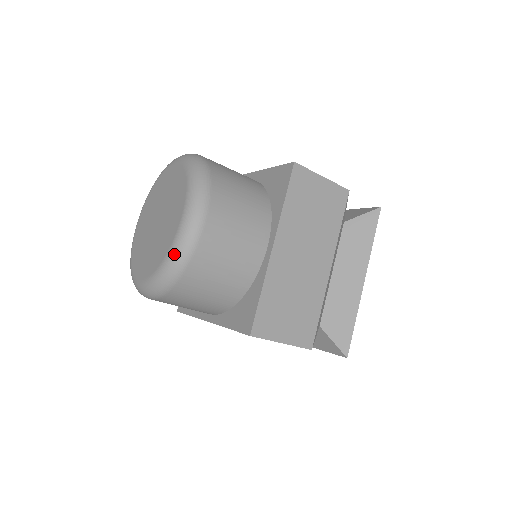
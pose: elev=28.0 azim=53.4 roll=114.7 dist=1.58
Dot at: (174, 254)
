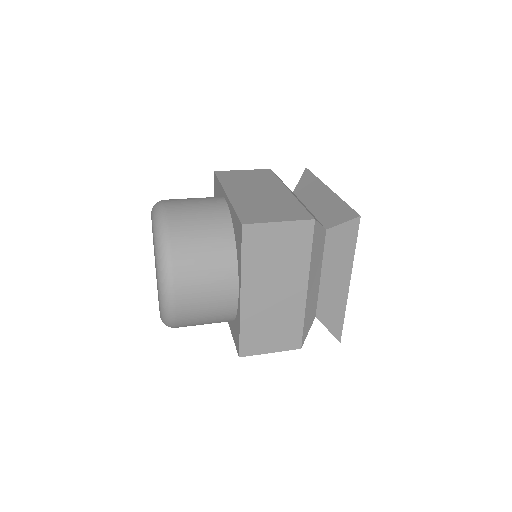
Dot at: (163, 317)
